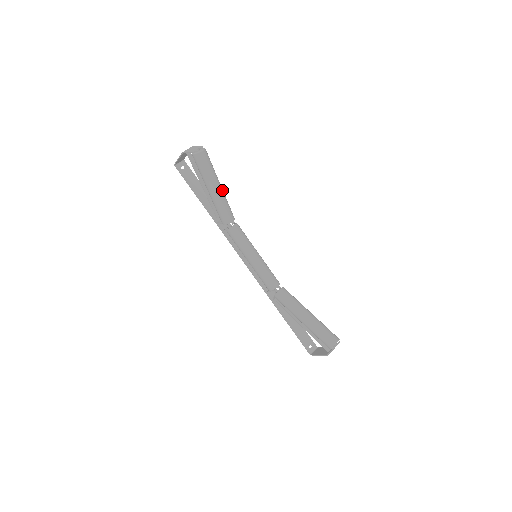
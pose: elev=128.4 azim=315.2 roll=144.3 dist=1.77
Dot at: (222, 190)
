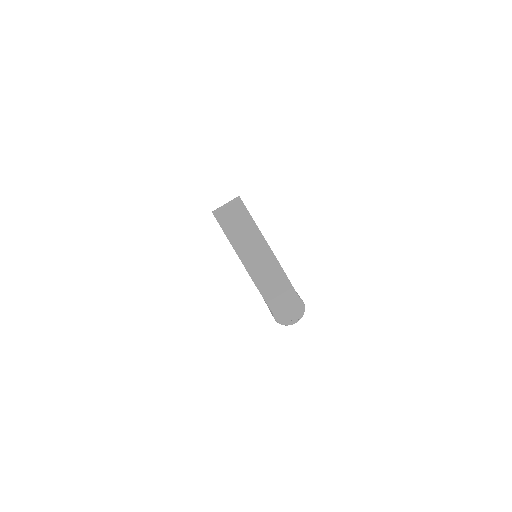
Dot at: occluded
